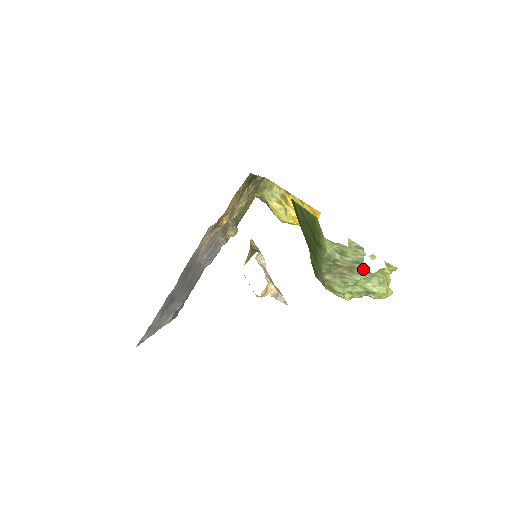
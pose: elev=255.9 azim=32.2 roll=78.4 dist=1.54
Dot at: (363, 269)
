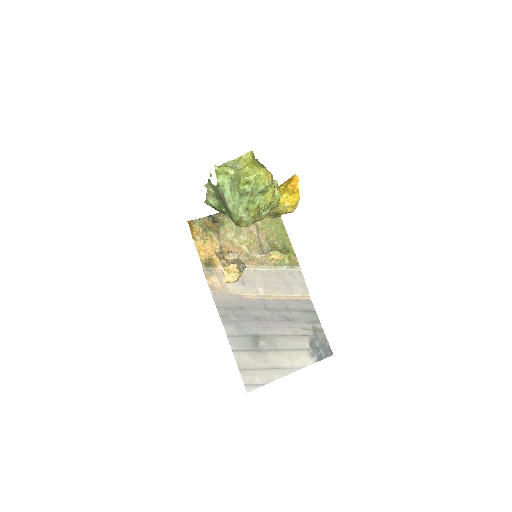
Dot at: (217, 189)
